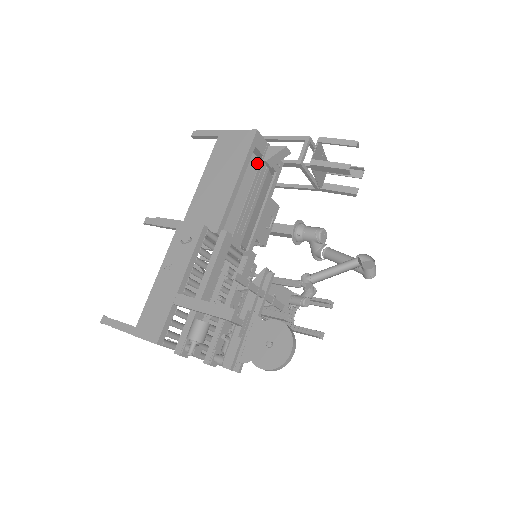
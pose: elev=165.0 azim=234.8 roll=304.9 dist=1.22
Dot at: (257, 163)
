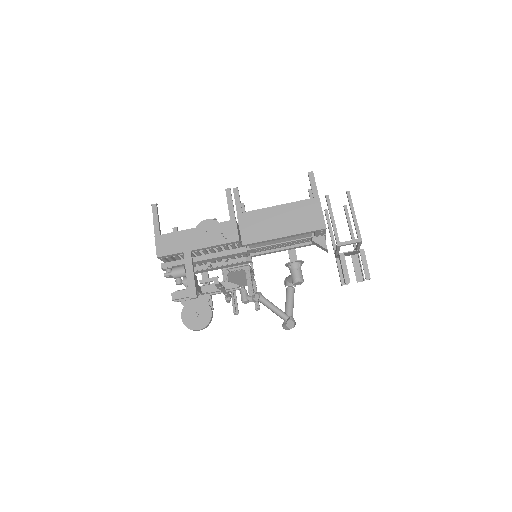
Dot at: (308, 236)
